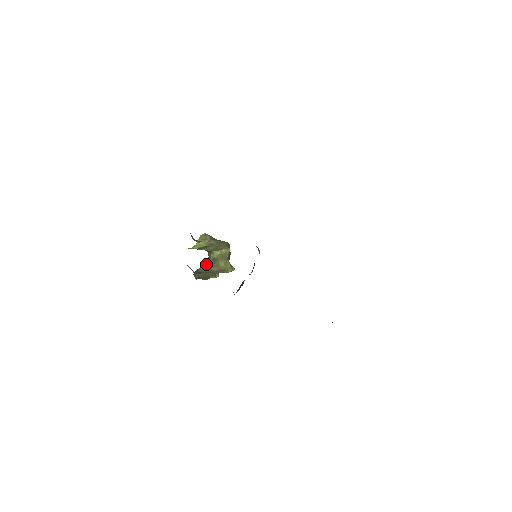
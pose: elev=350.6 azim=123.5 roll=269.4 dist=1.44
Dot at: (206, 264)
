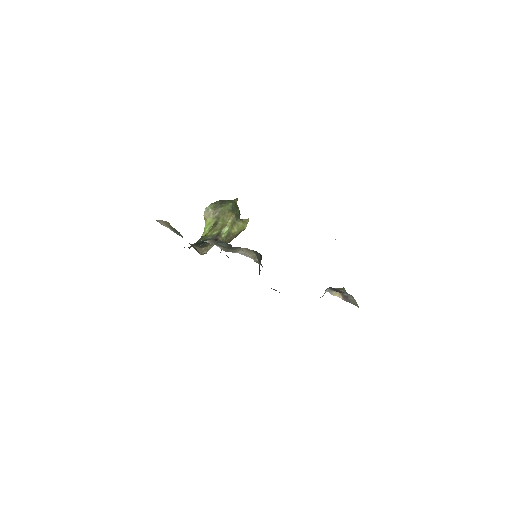
Dot at: occluded
